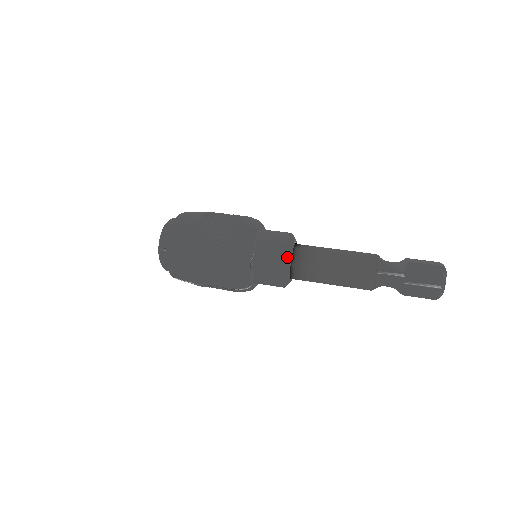
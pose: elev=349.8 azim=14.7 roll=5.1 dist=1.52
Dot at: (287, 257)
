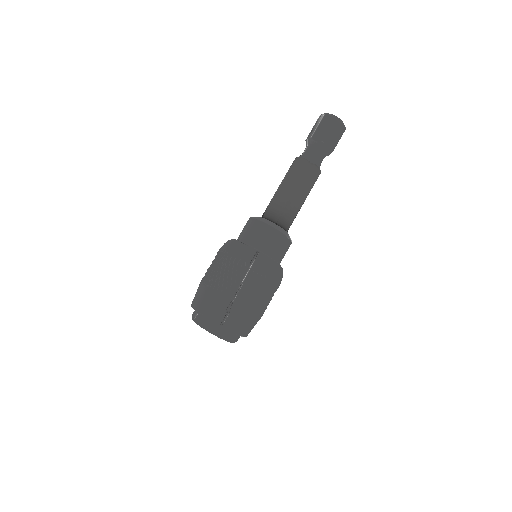
Dot at: (254, 217)
